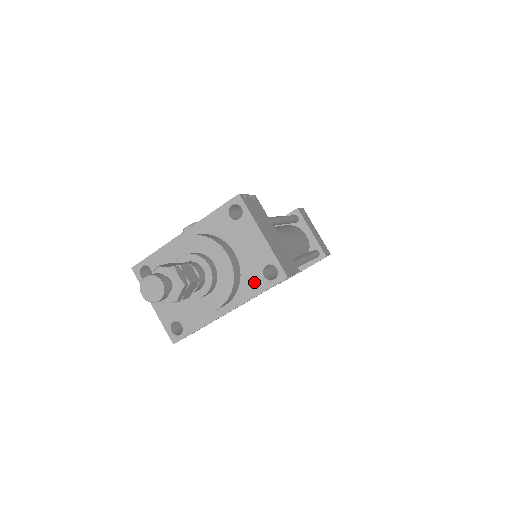
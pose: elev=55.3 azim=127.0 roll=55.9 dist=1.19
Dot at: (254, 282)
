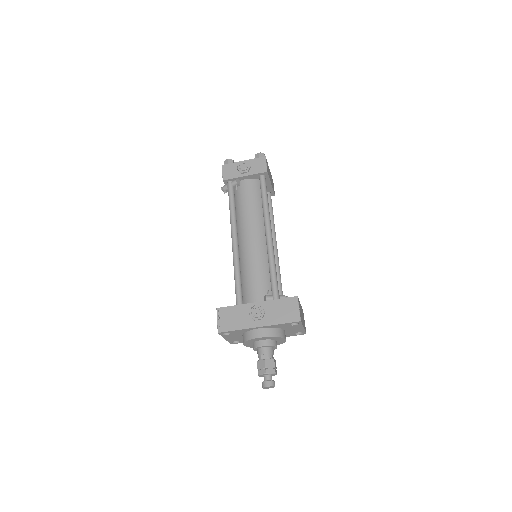
Dot at: (289, 335)
